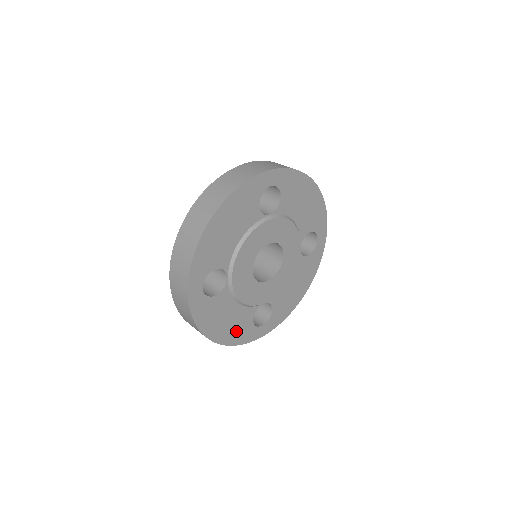
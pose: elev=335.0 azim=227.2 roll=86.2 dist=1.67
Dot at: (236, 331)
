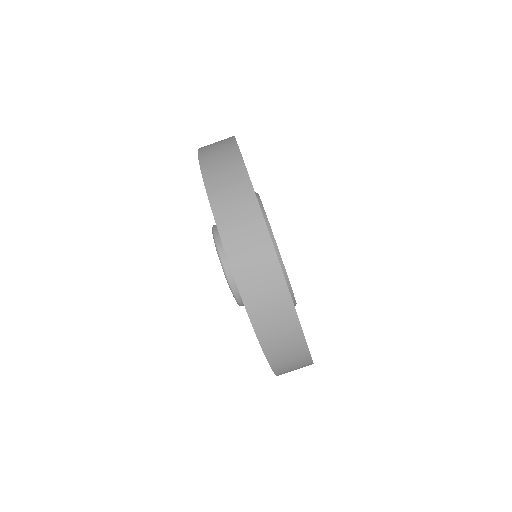
Dot at: occluded
